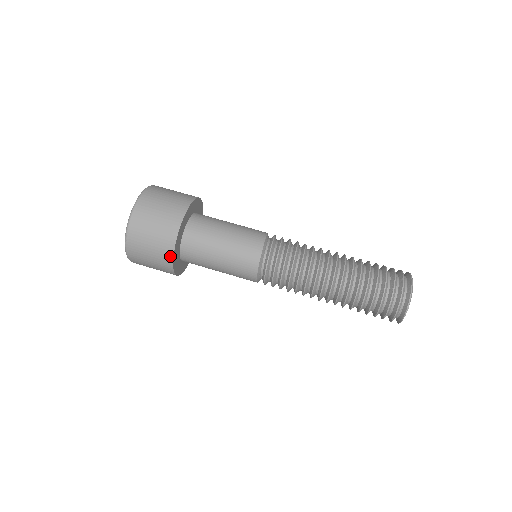
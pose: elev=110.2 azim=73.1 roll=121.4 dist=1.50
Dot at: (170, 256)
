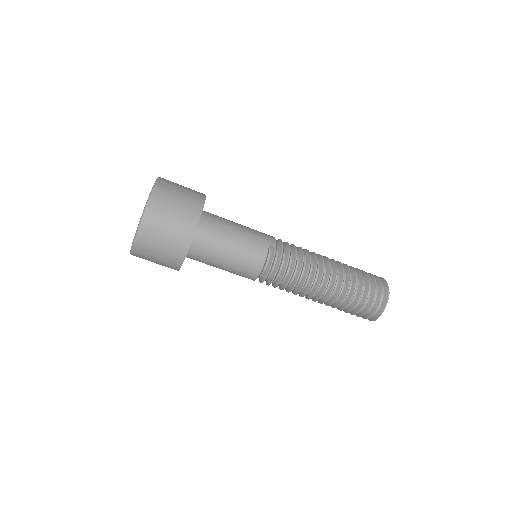
Dot at: occluded
